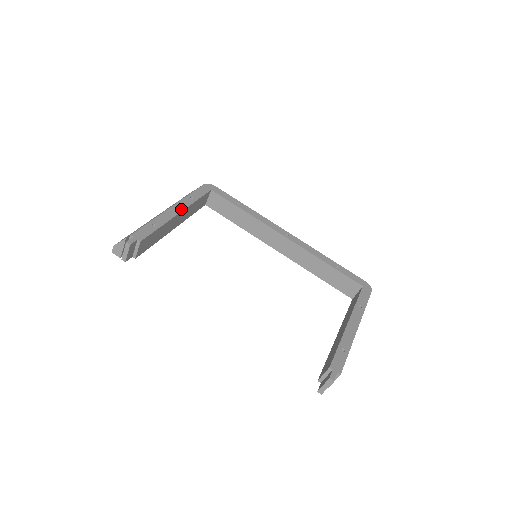
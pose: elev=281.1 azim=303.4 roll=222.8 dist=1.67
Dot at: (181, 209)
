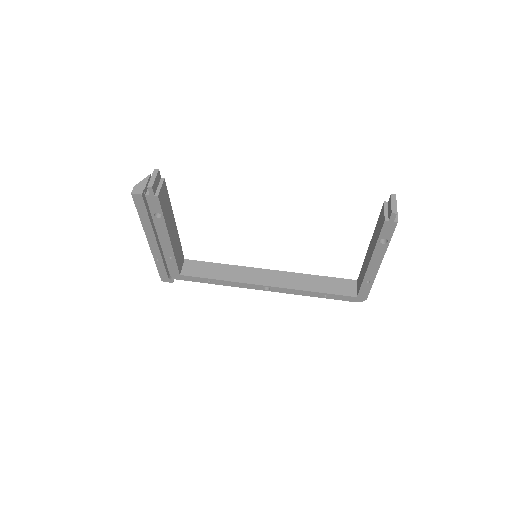
Dot at: occluded
